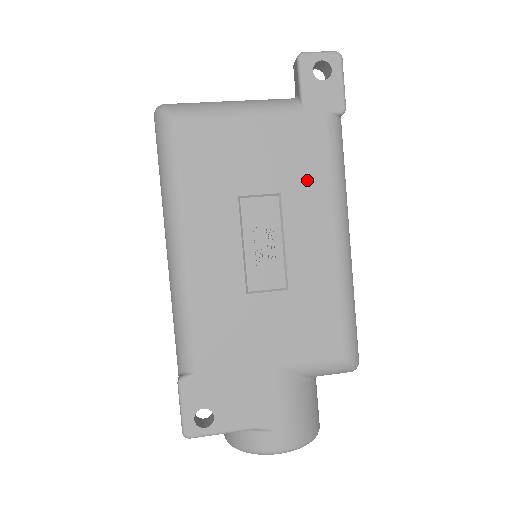
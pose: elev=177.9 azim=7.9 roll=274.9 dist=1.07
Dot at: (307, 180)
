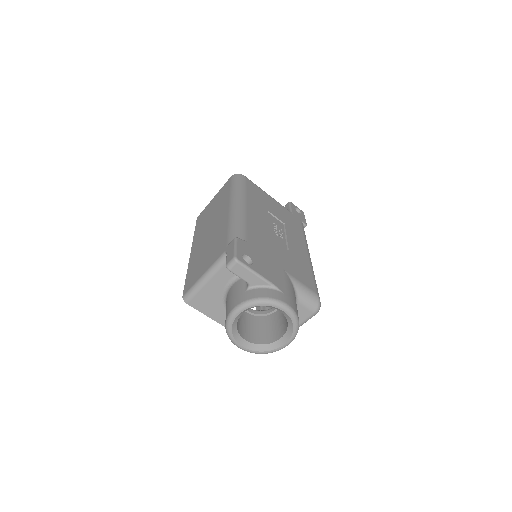
Dot at: (295, 229)
